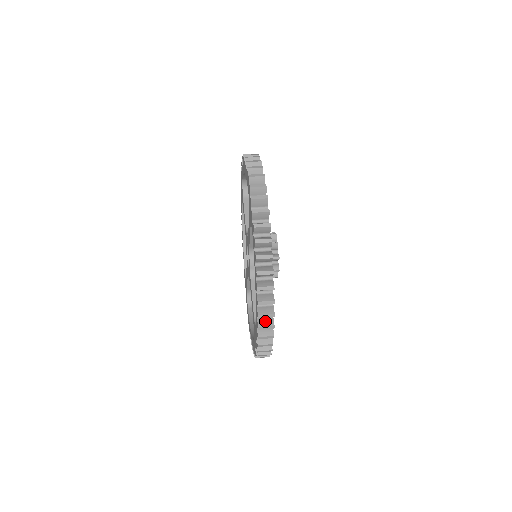
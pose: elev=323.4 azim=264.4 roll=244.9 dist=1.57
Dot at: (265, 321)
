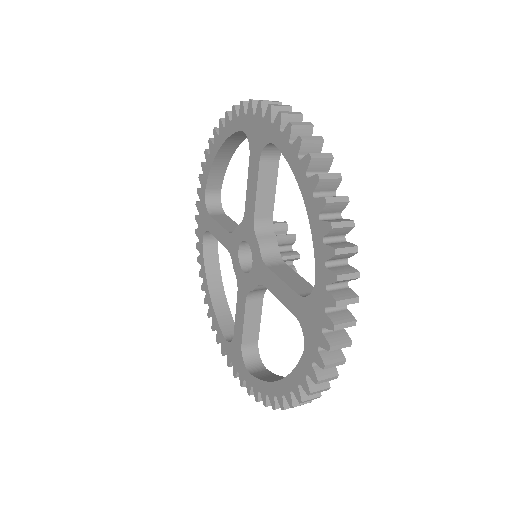
Dot at: (339, 244)
